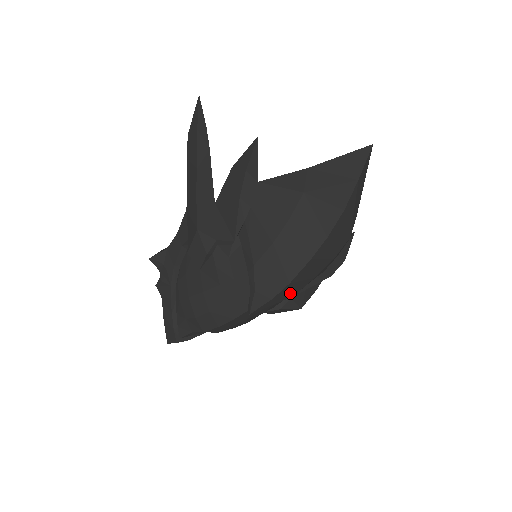
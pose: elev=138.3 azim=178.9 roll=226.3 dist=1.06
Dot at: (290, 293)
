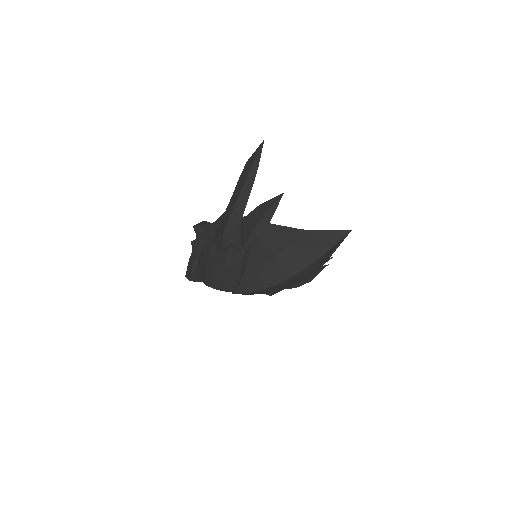
Dot at: (261, 293)
